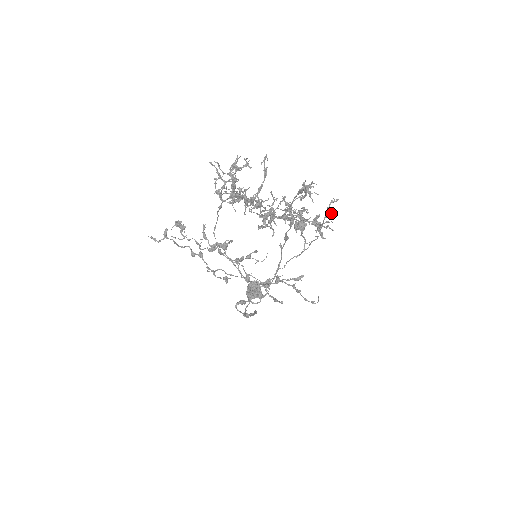
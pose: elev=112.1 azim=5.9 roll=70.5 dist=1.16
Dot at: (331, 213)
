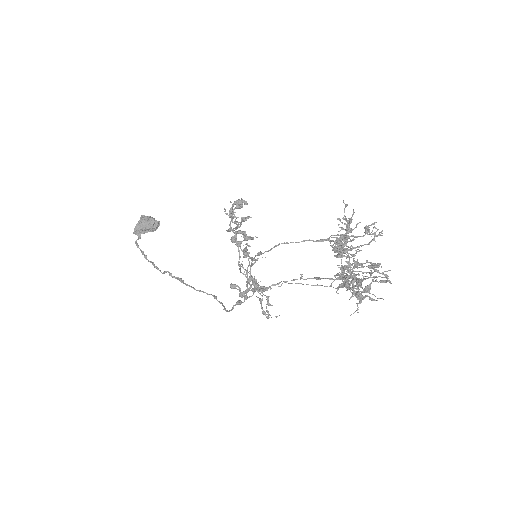
Dot at: occluded
